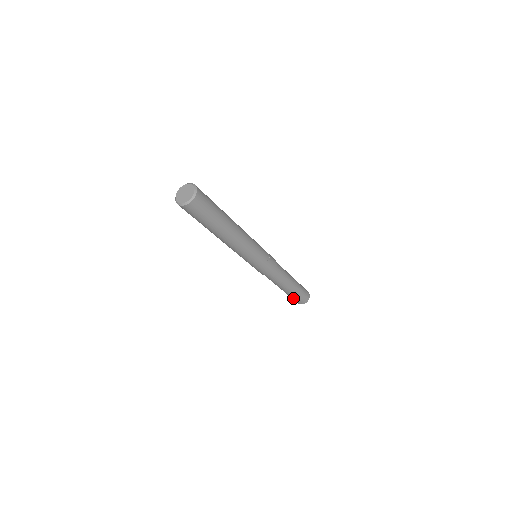
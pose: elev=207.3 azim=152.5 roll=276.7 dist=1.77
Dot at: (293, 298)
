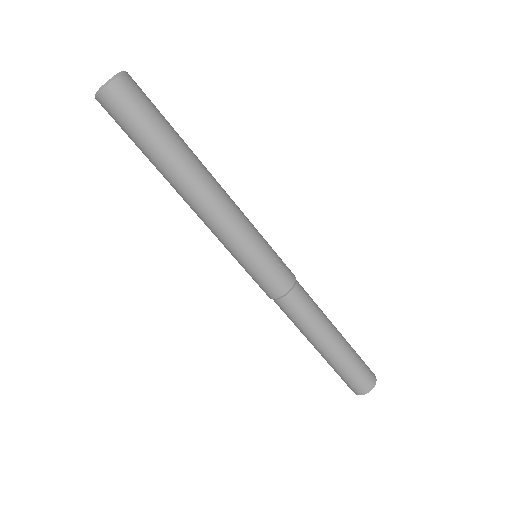
Dot at: (344, 375)
